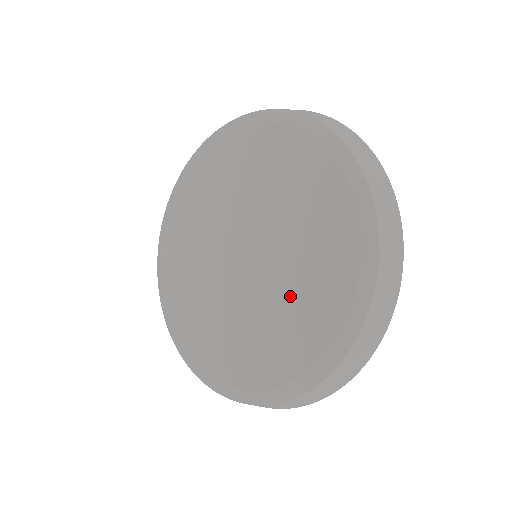
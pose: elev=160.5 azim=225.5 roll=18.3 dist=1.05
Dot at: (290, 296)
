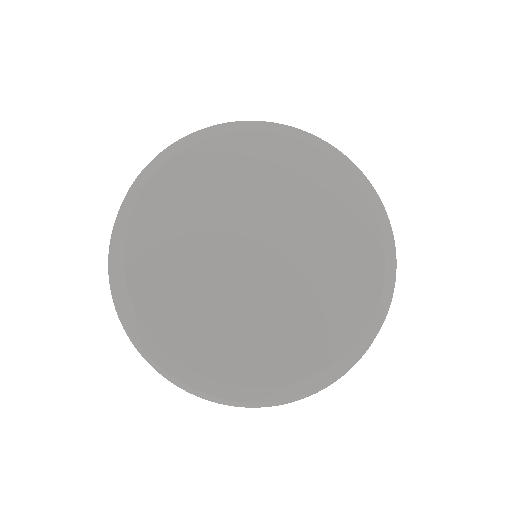
Dot at: (329, 260)
